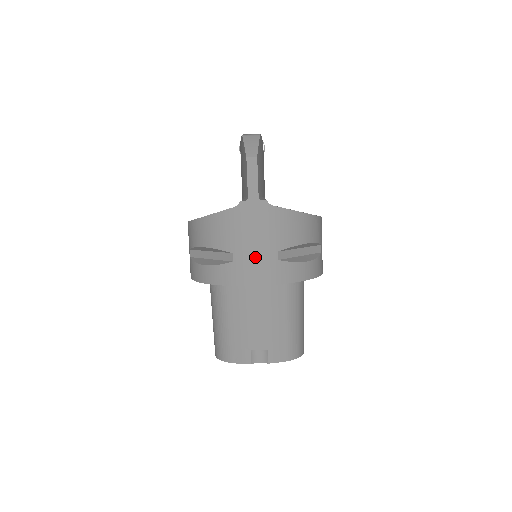
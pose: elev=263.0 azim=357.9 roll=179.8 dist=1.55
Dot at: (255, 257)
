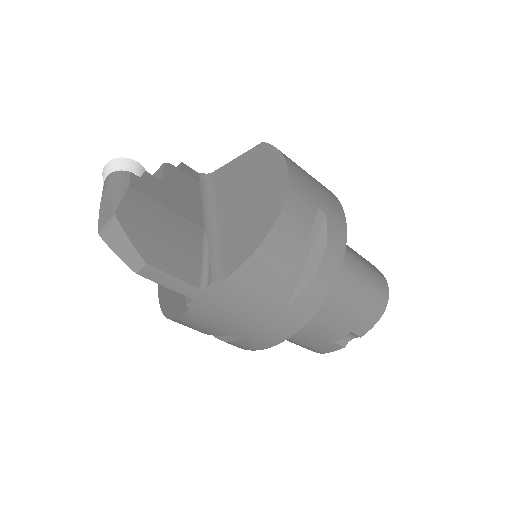
Dot at: (261, 325)
